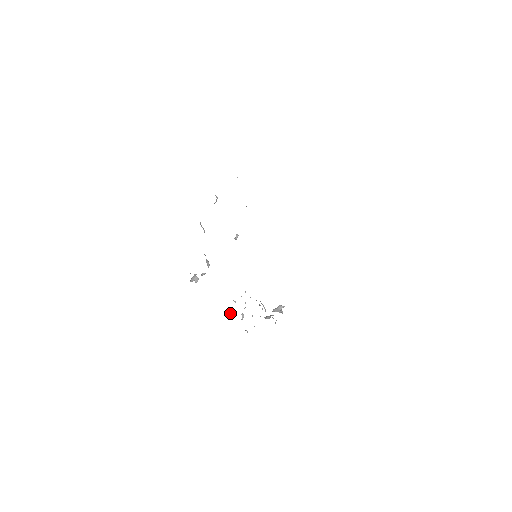
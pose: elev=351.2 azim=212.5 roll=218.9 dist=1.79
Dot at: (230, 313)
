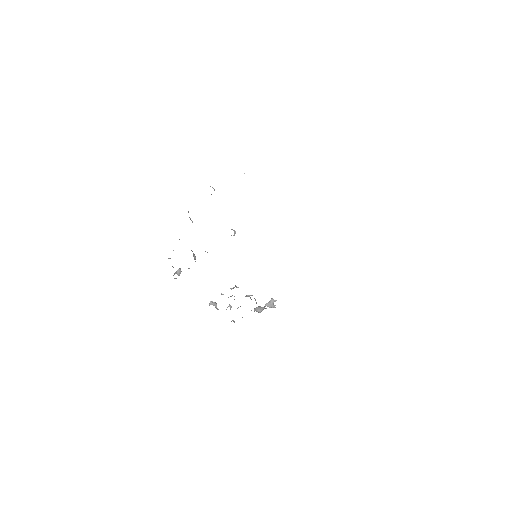
Dot at: (215, 304)
